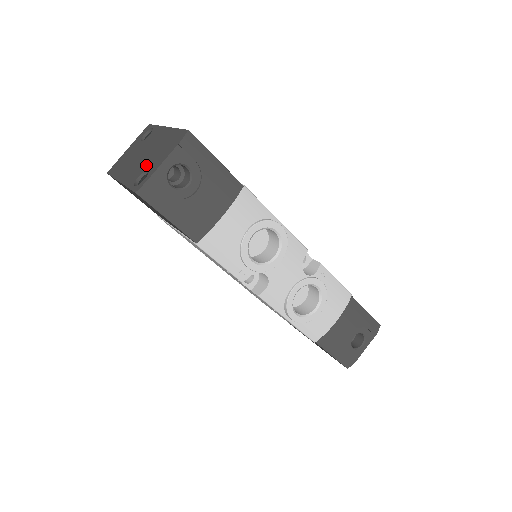
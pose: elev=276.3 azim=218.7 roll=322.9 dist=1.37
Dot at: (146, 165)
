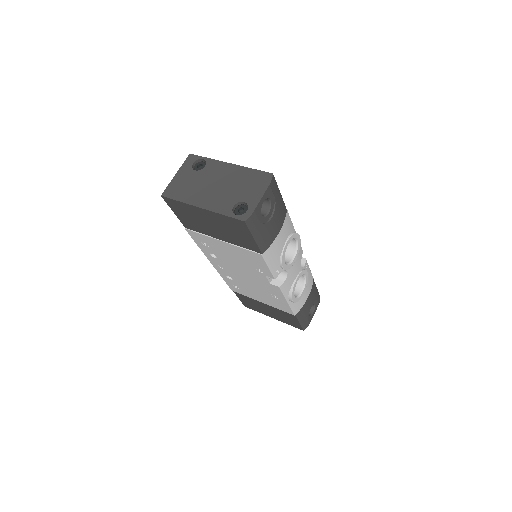
Dot at: (235, 197)
